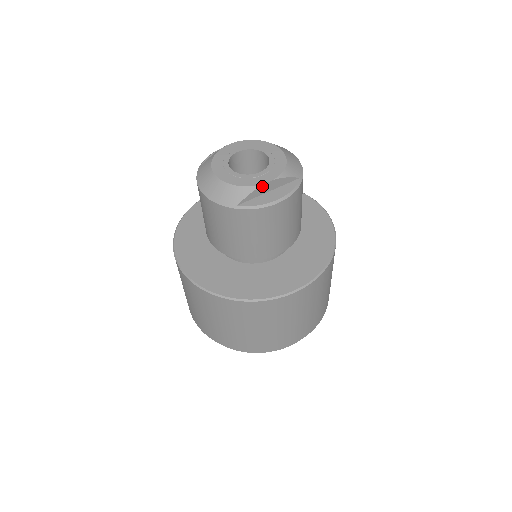
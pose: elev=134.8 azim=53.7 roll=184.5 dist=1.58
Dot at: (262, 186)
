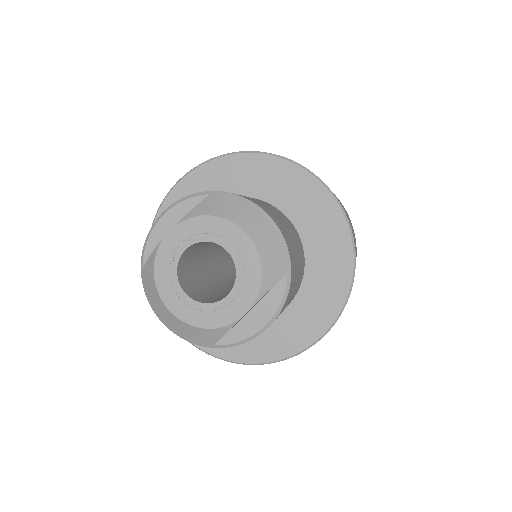
Dot at: (238, 320)
